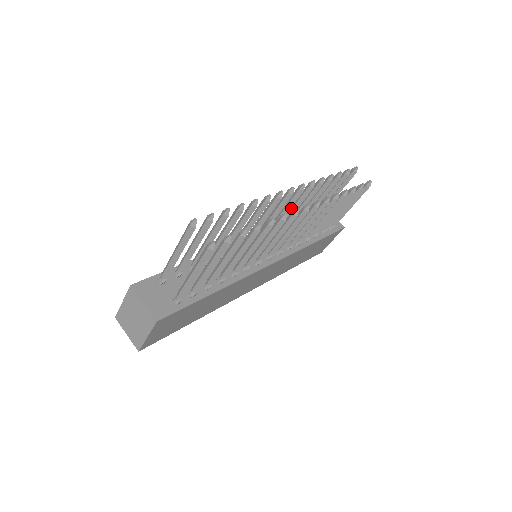
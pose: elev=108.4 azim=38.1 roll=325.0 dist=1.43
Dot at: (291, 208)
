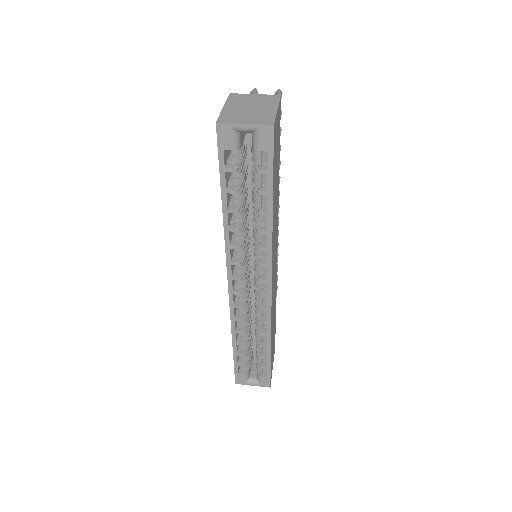
Dot at: occluded
